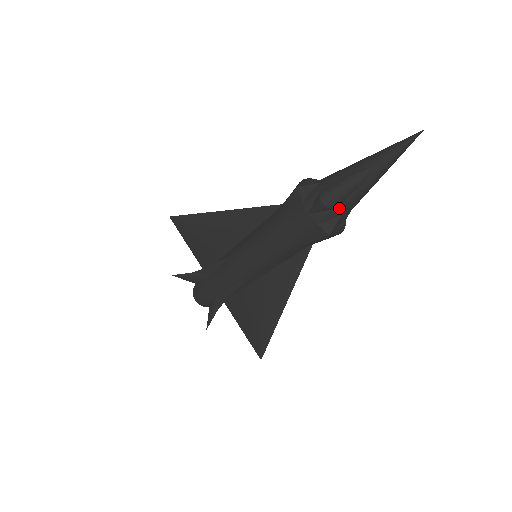
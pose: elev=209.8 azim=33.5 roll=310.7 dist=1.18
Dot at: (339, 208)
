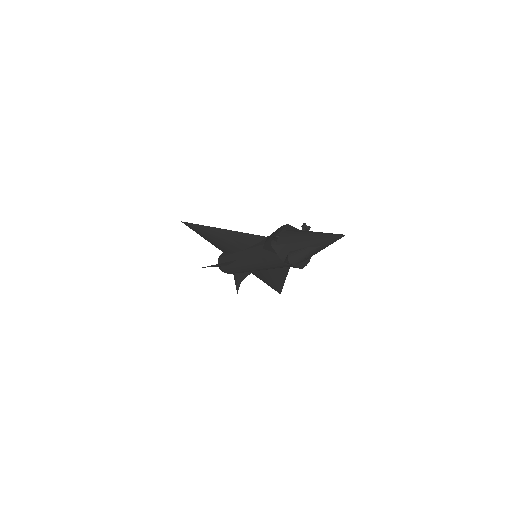
Dot at: (303, 260)
